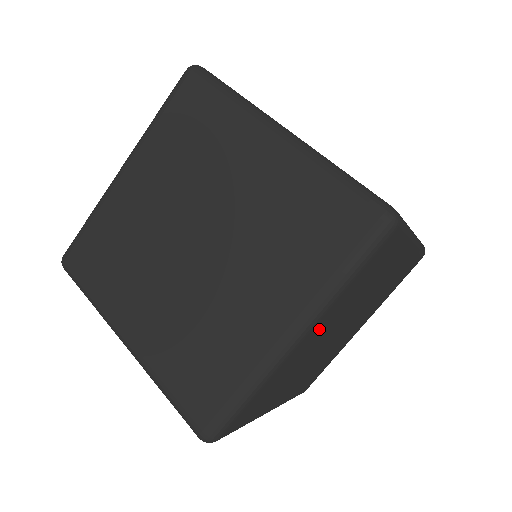
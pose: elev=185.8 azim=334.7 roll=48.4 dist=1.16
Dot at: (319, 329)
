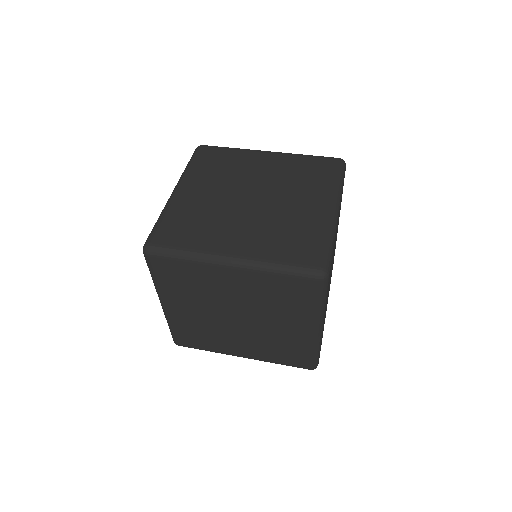
Dot at: occluded
